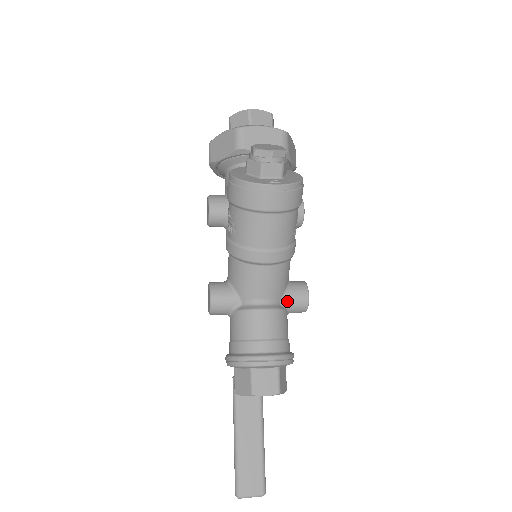
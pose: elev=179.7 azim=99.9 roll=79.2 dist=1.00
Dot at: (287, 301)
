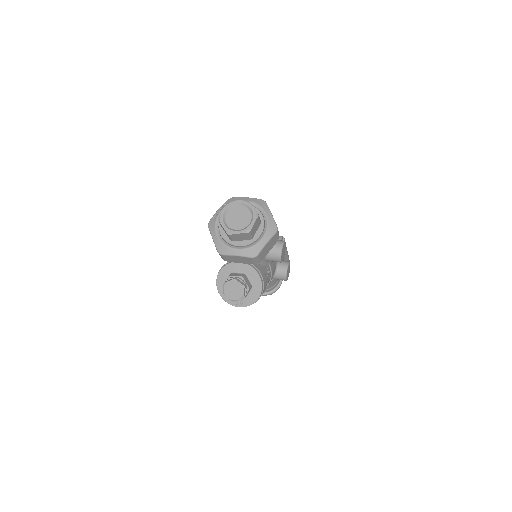
Dot at: occluded
